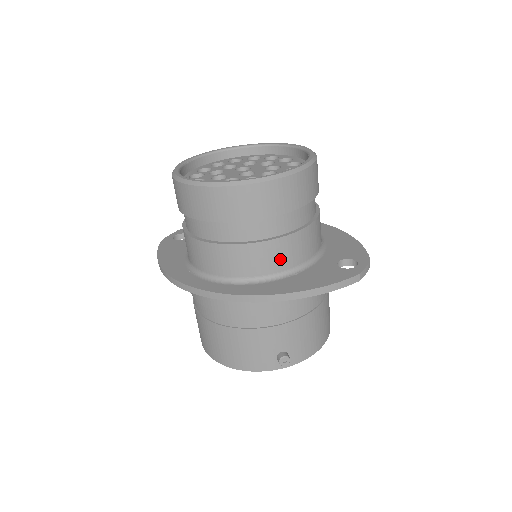
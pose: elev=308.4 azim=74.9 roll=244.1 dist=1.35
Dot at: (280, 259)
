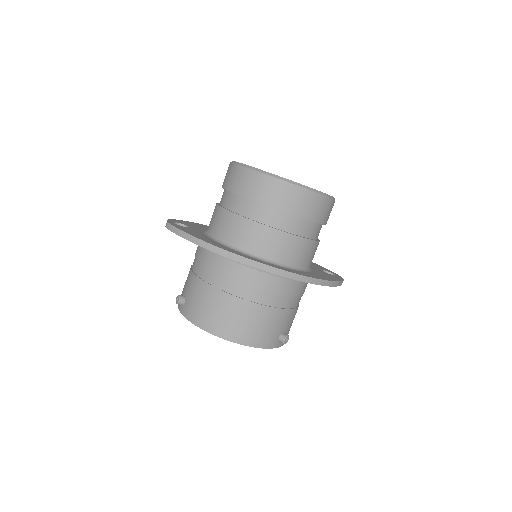
Dot at: (311, 257)
